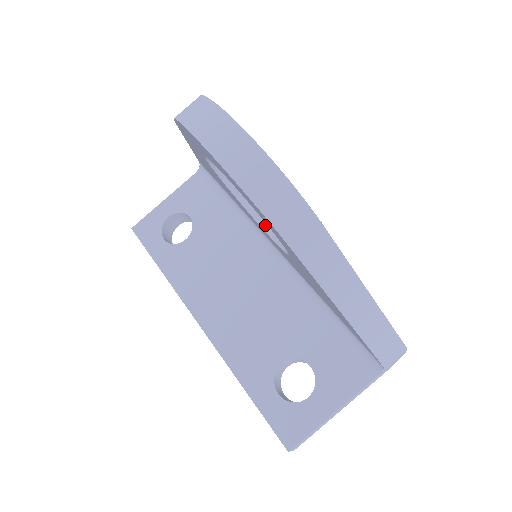
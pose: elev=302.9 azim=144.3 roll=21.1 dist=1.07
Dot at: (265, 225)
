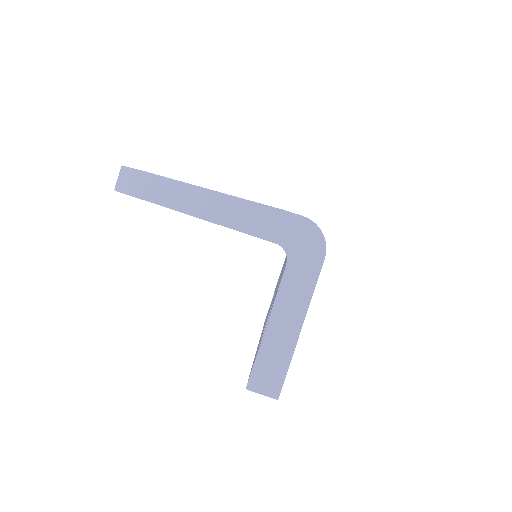
Dot at: occluded
